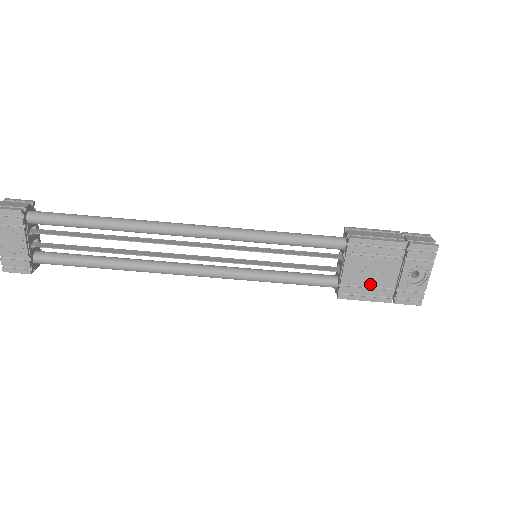
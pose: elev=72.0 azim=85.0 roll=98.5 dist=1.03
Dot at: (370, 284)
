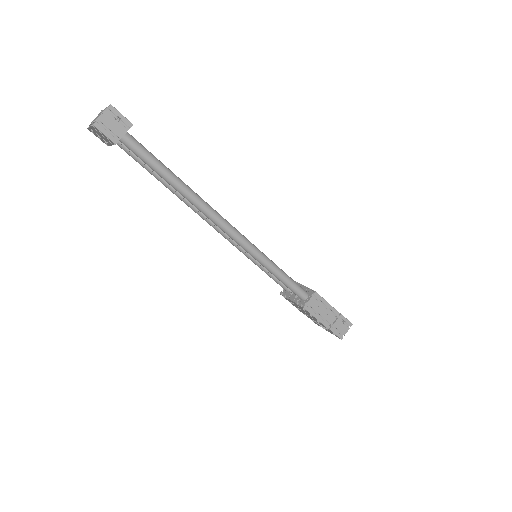
Dot at: (299, 309)
